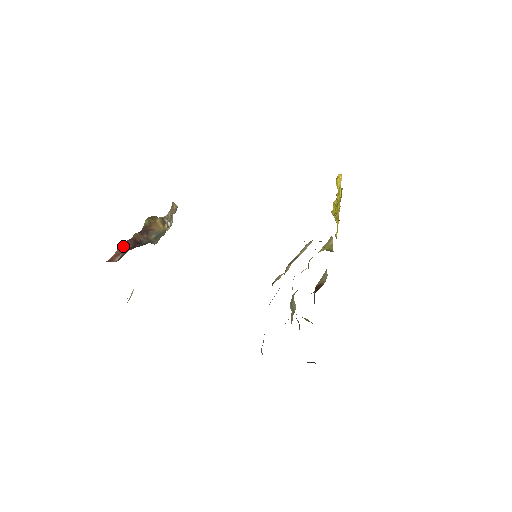
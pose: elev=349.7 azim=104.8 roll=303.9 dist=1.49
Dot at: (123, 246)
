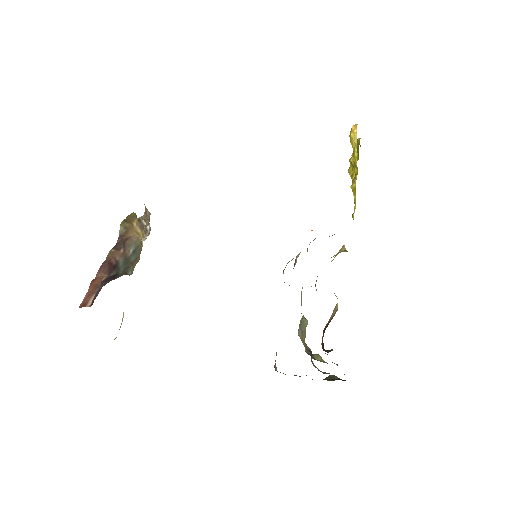
Dot at: (97, 276)
